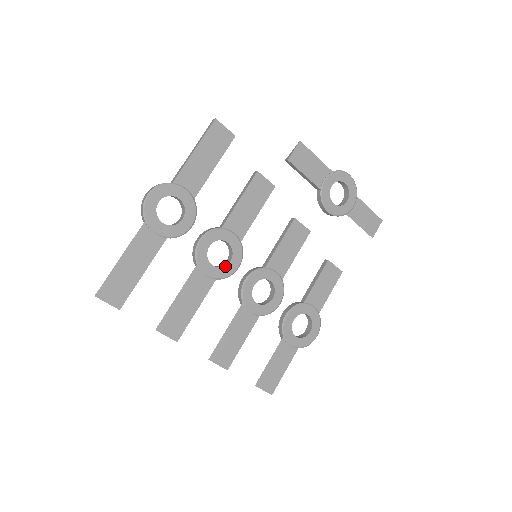
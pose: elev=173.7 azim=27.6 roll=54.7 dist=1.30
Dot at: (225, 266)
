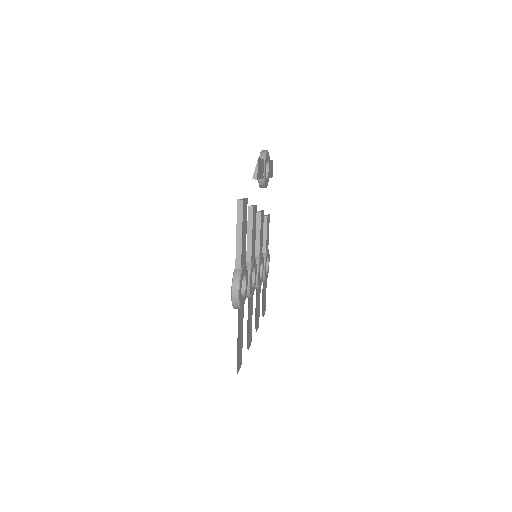
Dot at: (255, 281)
